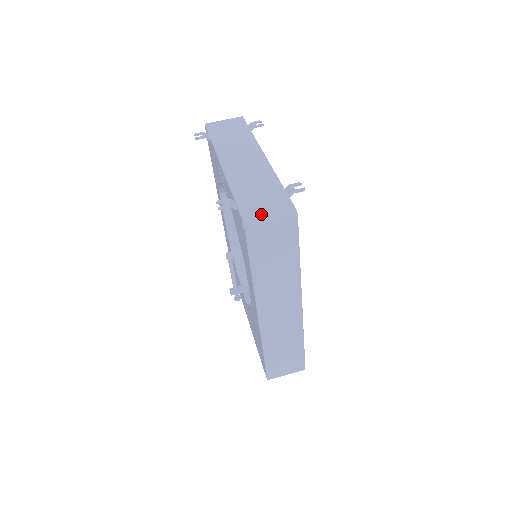
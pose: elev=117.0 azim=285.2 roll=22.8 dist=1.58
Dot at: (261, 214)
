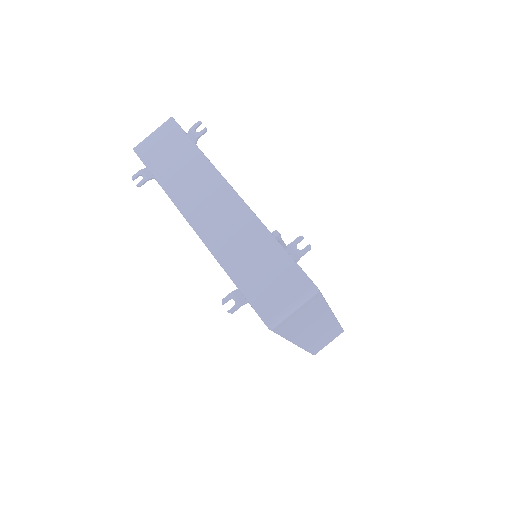
Dot at: (280, 307)
